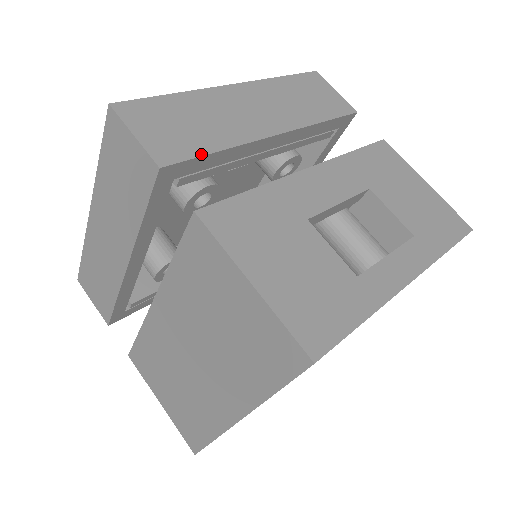
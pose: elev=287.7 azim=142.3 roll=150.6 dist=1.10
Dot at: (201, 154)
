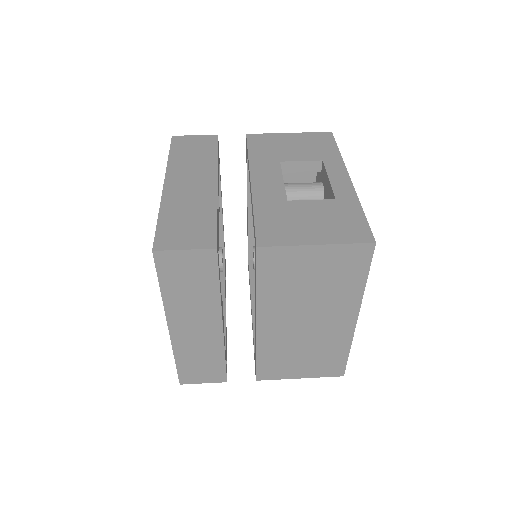
Dot at: (215, 225)
